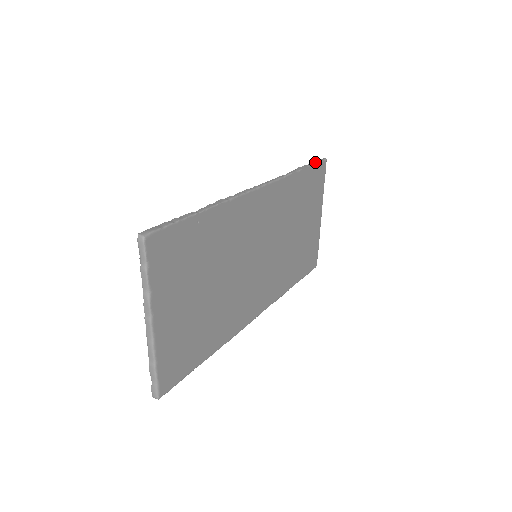
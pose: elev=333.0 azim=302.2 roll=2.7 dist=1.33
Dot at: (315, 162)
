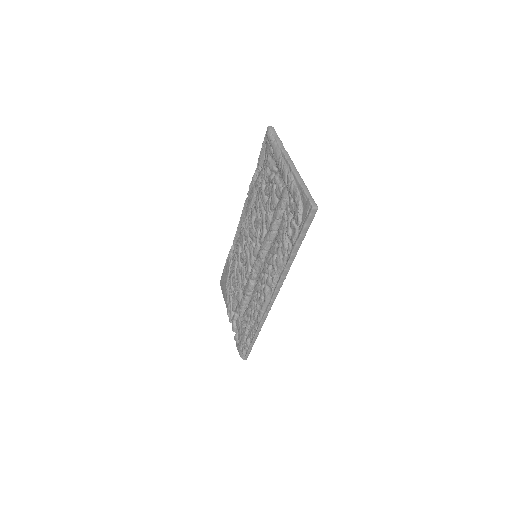
Dot at: occluded
